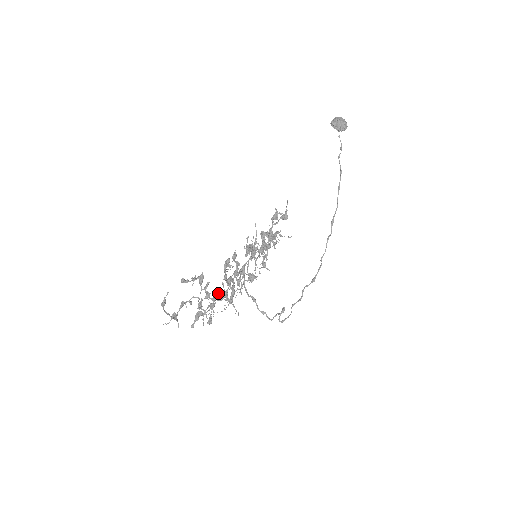
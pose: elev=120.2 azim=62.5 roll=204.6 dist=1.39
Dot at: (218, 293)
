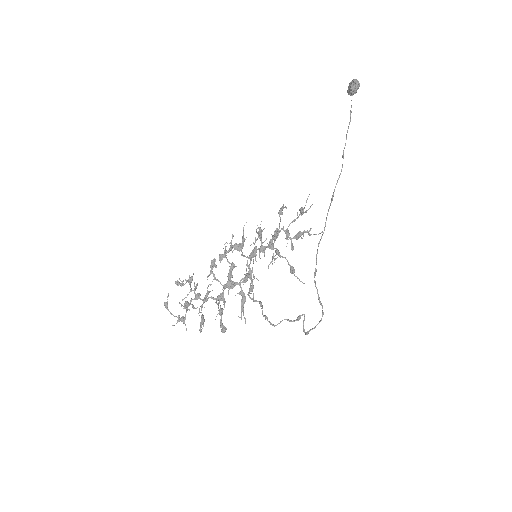
Dot at: (208, 294)
